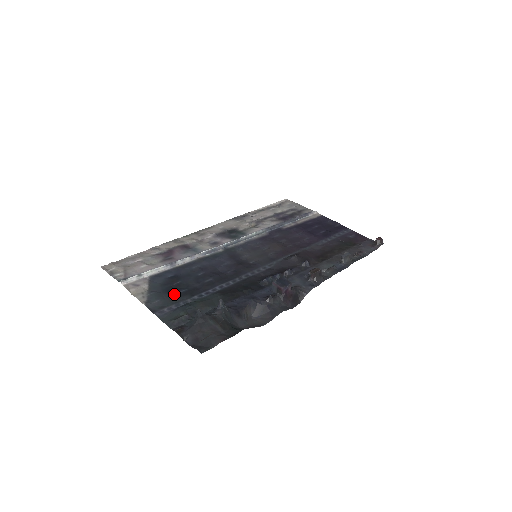
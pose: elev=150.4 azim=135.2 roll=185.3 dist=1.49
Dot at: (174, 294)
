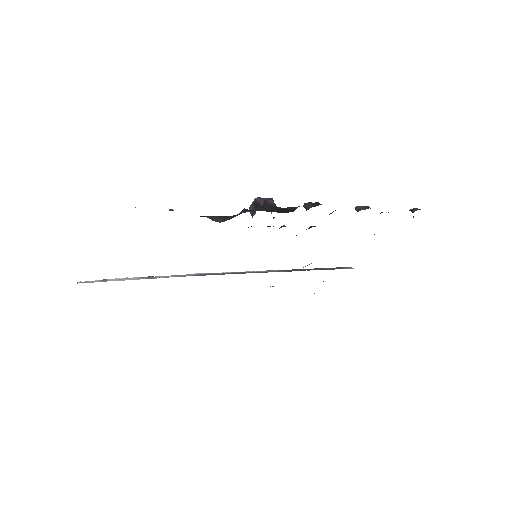
Dot at: occluded
